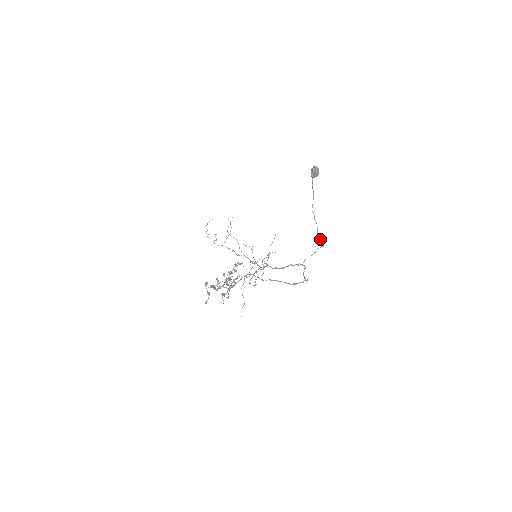
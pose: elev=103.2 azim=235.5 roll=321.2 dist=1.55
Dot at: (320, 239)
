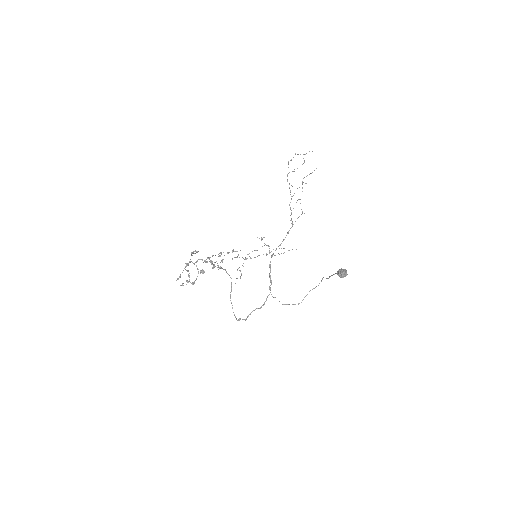
Dot at: occluded
